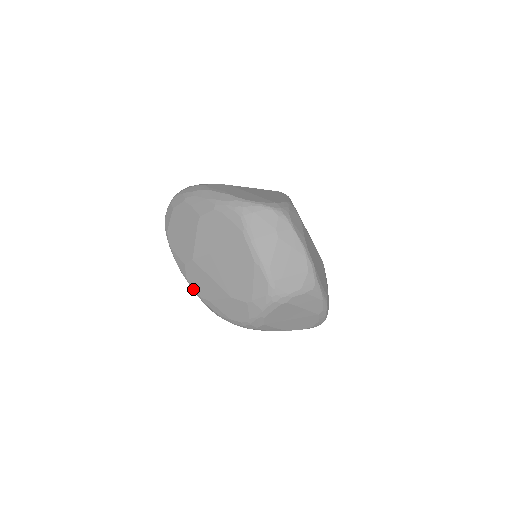
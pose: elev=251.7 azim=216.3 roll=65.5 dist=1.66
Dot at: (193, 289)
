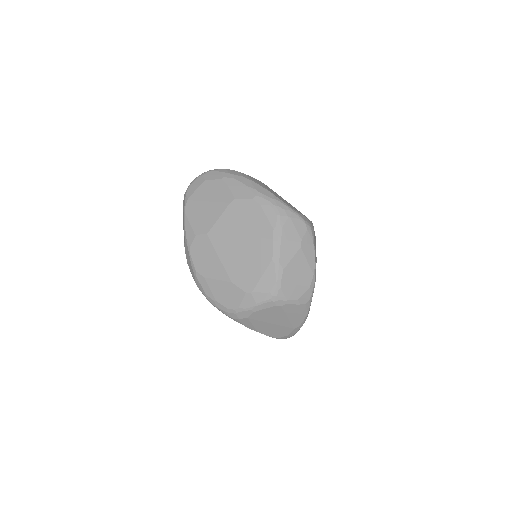
Dot at: (191, 260)
